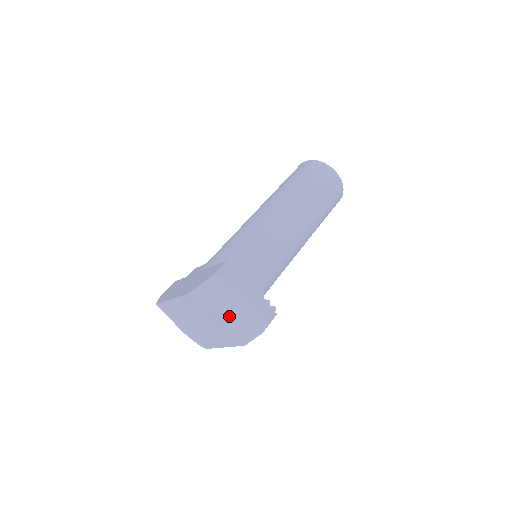
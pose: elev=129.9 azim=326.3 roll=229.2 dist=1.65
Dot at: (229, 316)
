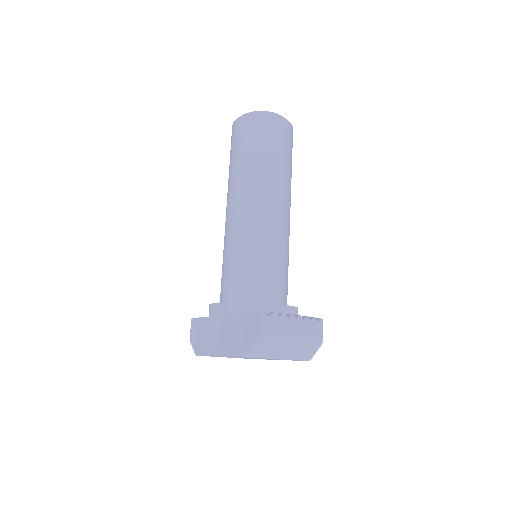
Dot at: (289, 353)
